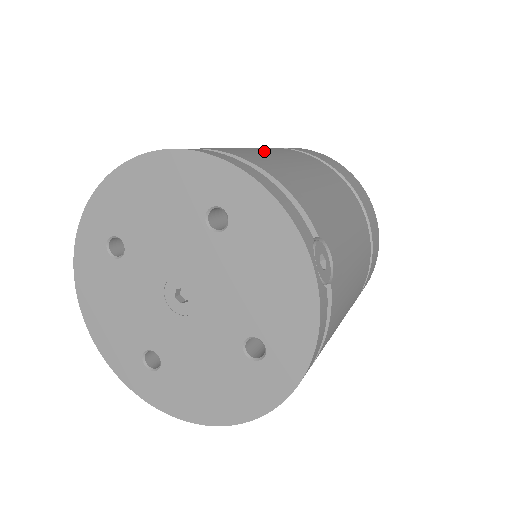
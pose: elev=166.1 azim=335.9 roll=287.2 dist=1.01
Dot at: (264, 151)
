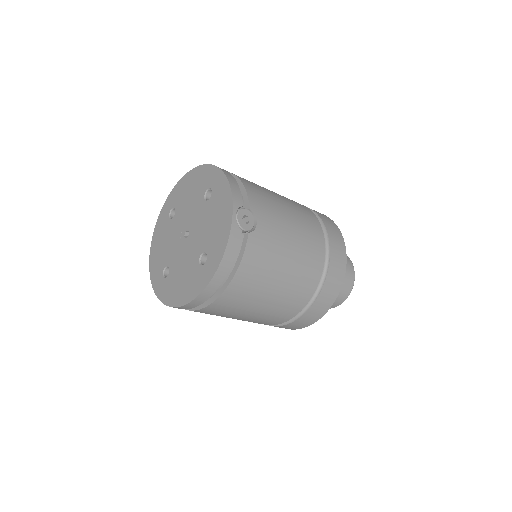
Dot at: occluded
